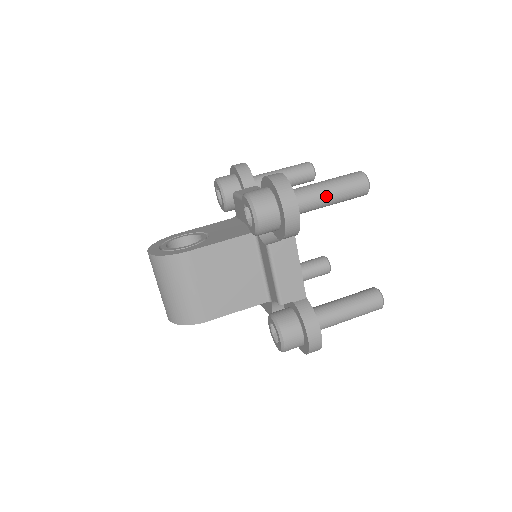
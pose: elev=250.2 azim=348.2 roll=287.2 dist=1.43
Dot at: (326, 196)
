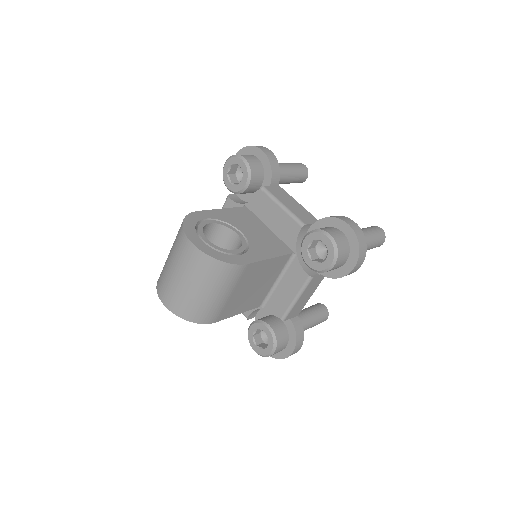
Dot at: occluded
